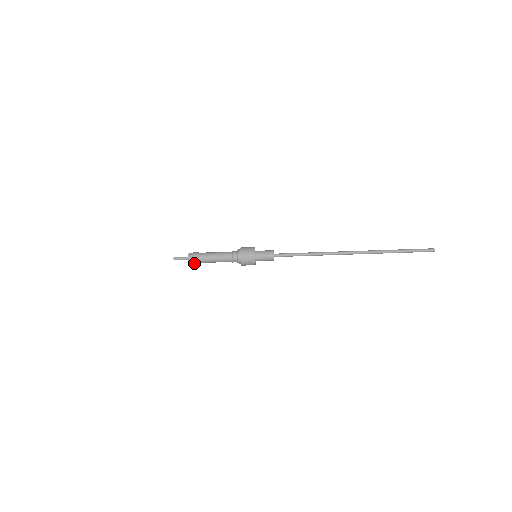
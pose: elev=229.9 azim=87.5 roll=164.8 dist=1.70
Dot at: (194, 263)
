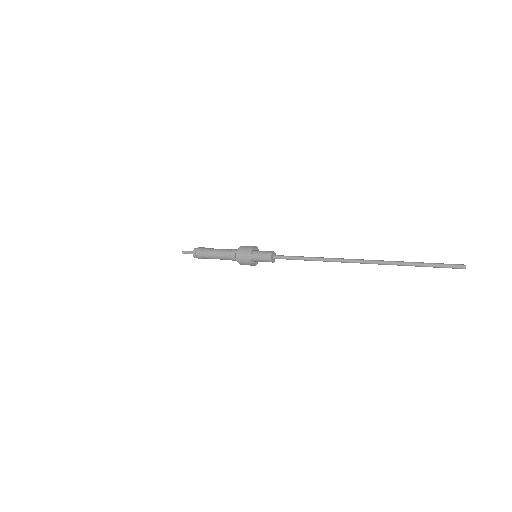
Dot at: (199, 258)
